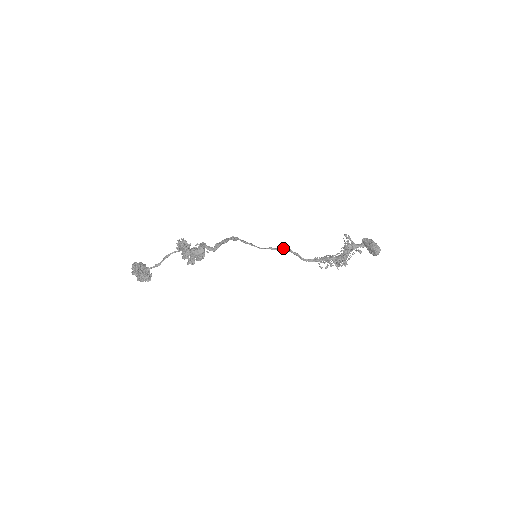
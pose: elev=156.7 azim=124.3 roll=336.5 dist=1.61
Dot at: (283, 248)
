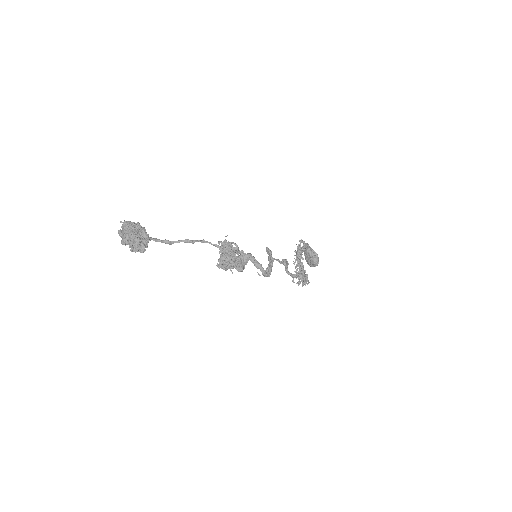
Dot at: (287, 264)
